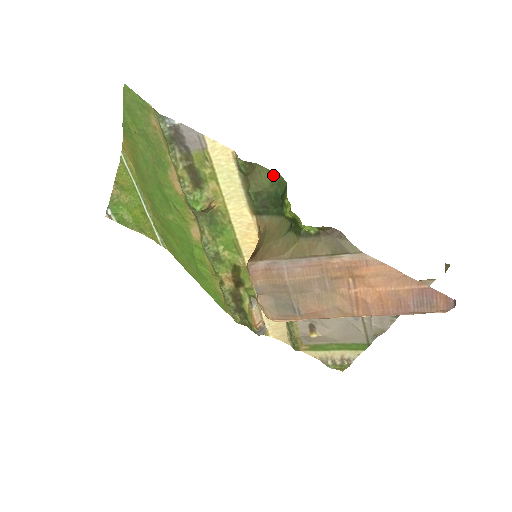
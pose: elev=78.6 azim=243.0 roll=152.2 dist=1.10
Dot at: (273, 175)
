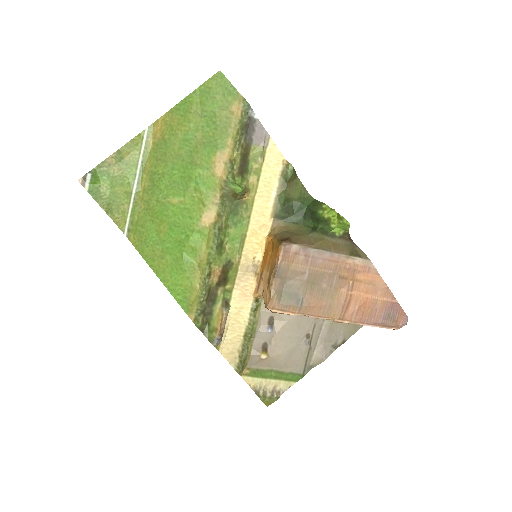
Dot at: (304, 191)
